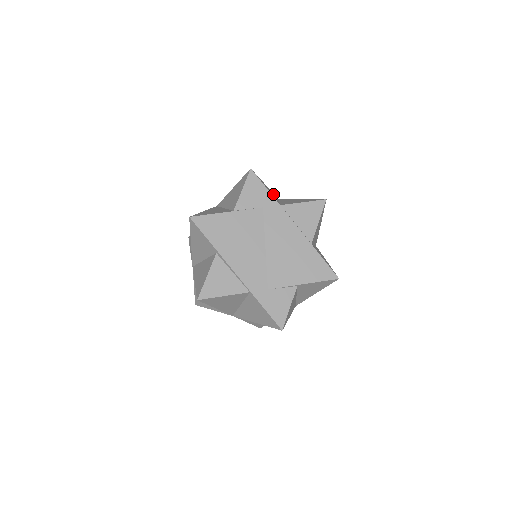
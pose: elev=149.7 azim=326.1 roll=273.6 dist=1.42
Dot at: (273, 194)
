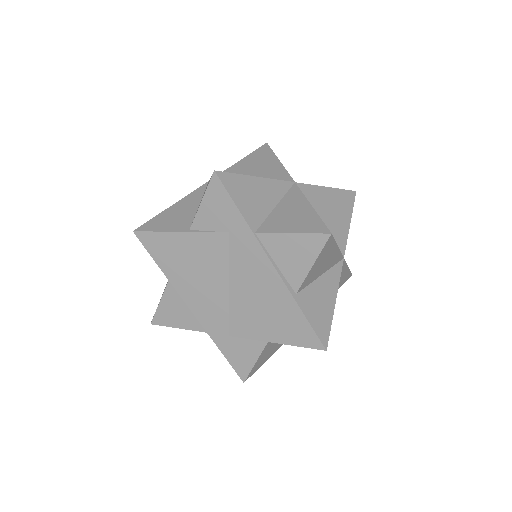
Dot at: (270, 191)
